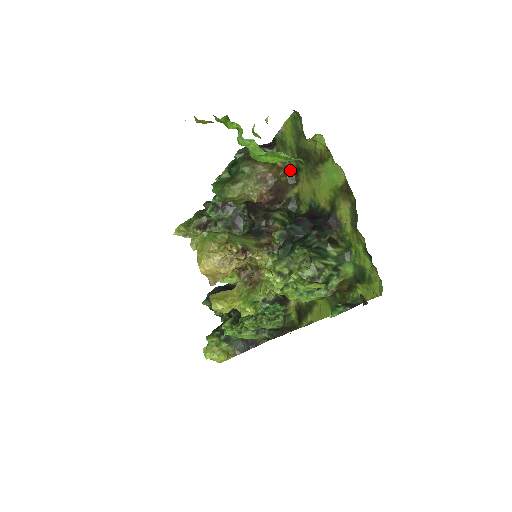
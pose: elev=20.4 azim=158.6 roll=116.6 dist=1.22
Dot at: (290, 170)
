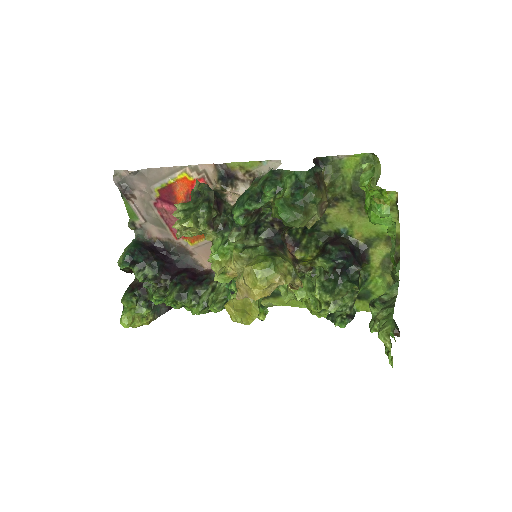
Dot at: (332, 194)
